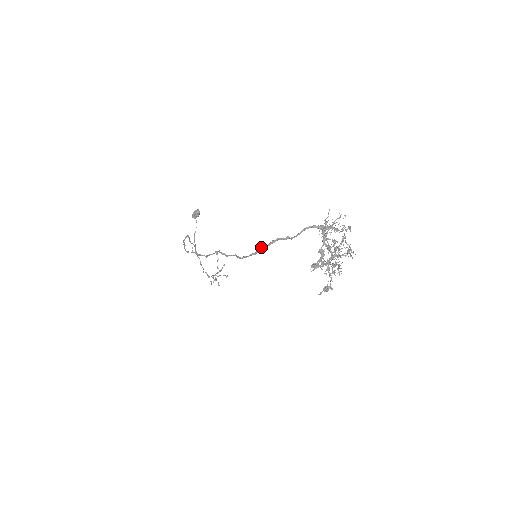
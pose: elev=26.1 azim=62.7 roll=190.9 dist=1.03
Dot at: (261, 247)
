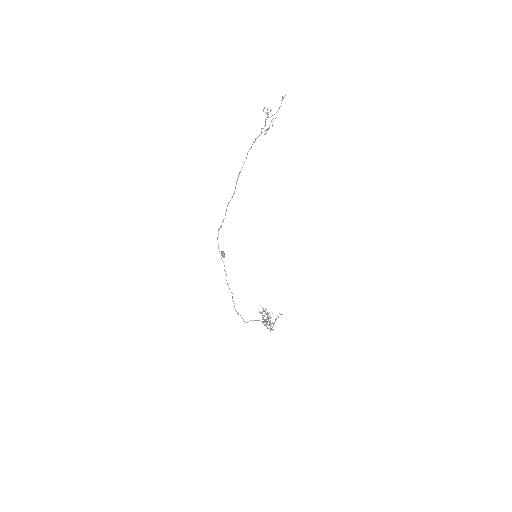
Dot at: (237, 313)
